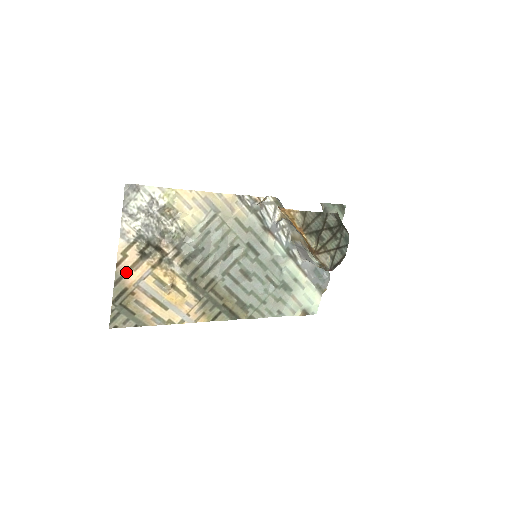
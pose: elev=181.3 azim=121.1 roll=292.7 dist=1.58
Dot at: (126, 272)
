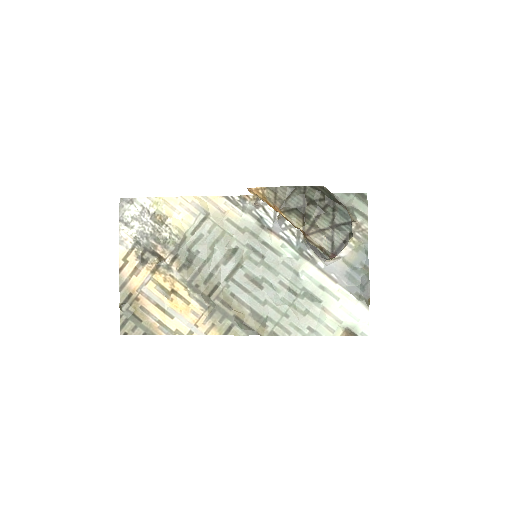
Dot at: (129, 278)
